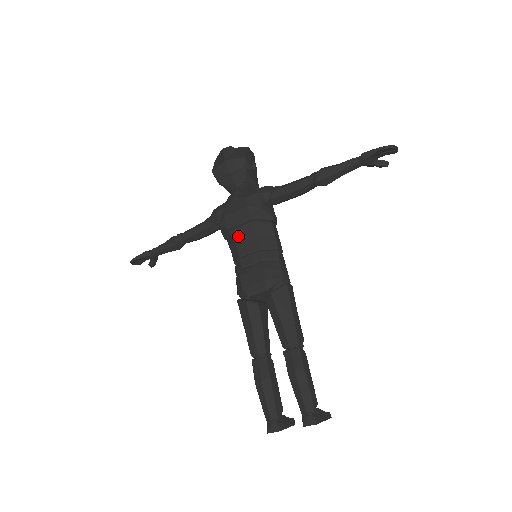
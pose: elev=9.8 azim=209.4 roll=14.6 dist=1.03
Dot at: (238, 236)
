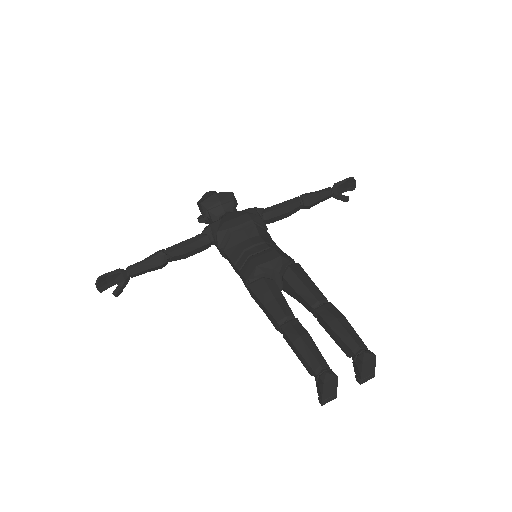
Dot at: (240, 235)
